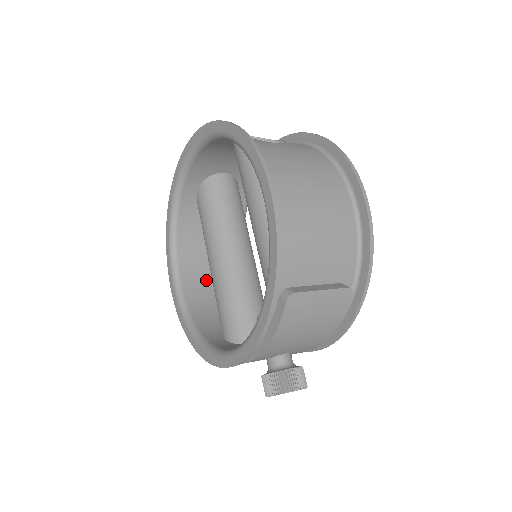
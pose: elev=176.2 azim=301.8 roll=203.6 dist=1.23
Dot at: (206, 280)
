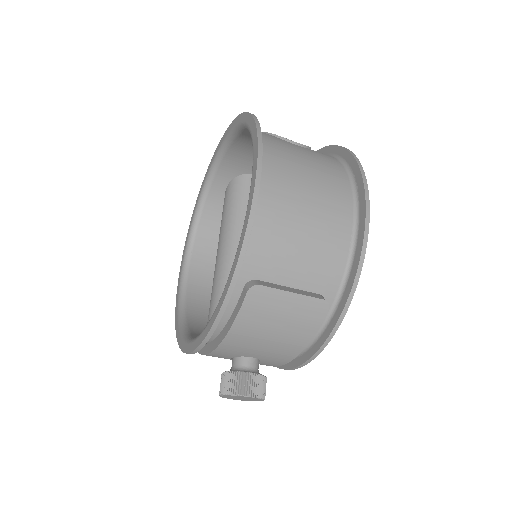
Dot at: occluded
